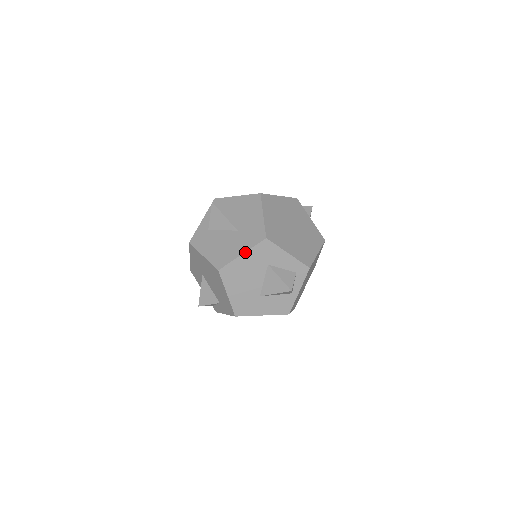
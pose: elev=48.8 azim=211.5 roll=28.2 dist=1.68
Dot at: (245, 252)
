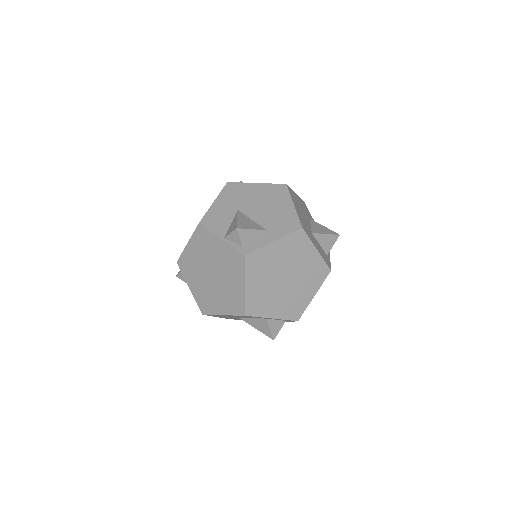
Dot at: (297, 195)
